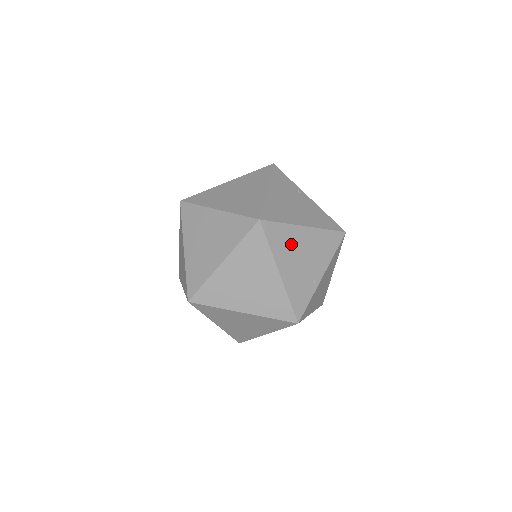
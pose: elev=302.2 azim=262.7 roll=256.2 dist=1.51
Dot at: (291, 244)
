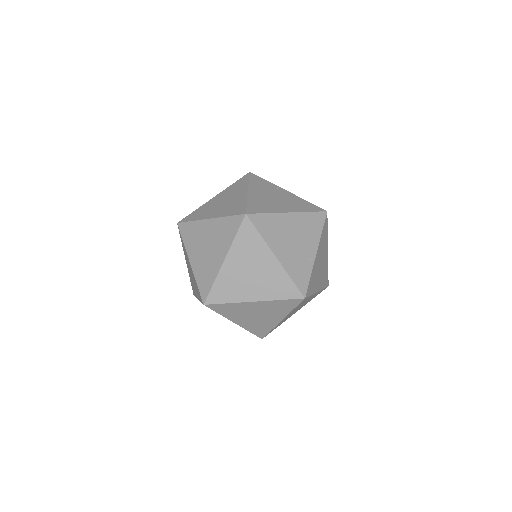
Dot at: (280, 230)
